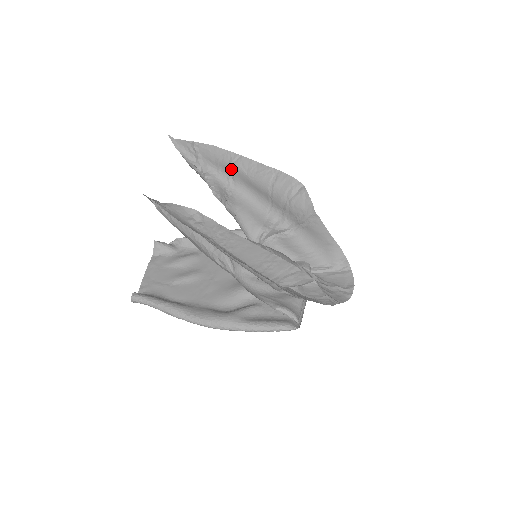
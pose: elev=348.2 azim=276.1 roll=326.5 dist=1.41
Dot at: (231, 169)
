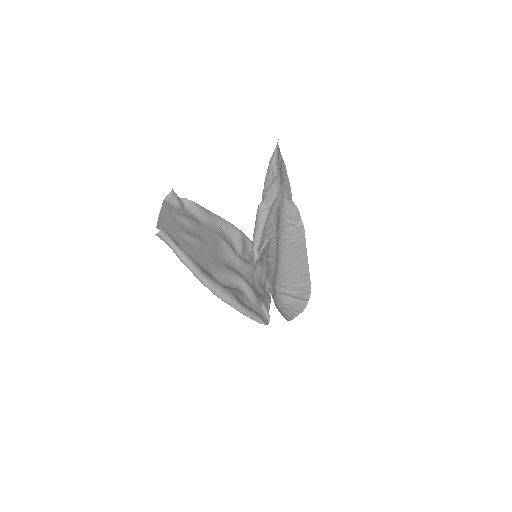
Dot at: occluded
